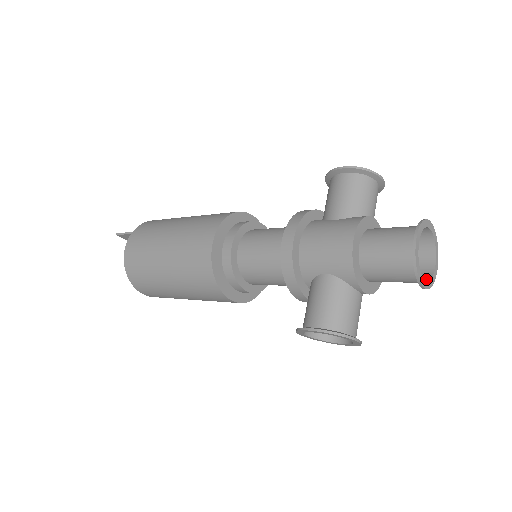
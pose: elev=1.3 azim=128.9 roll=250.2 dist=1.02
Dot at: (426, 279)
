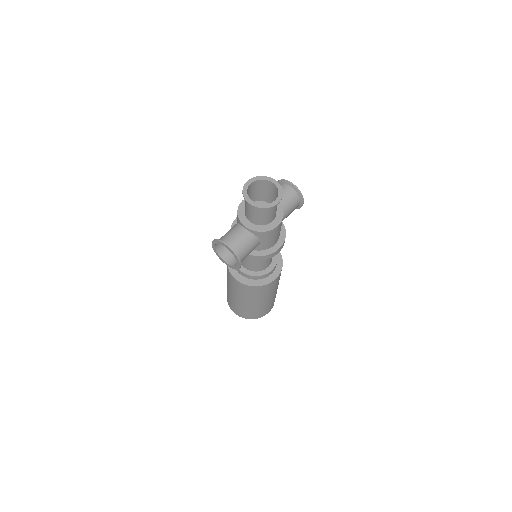
Dot at: (262, 206)
